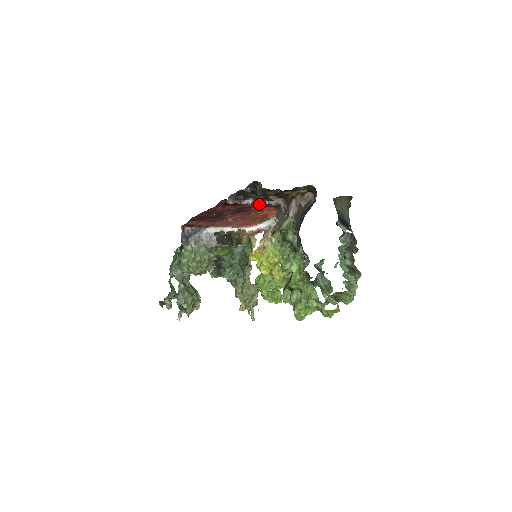
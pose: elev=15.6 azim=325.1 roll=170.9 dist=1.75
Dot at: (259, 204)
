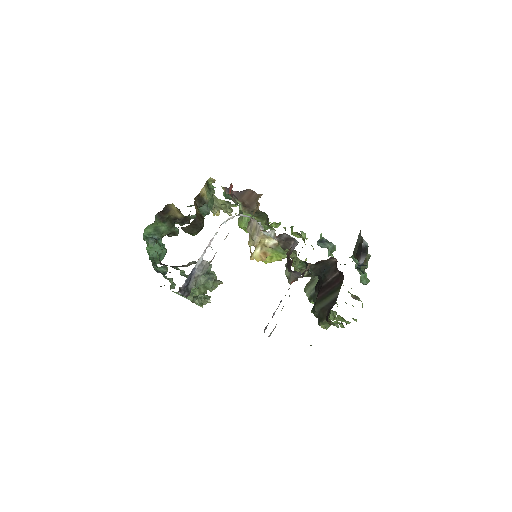
Dot at: occluded
